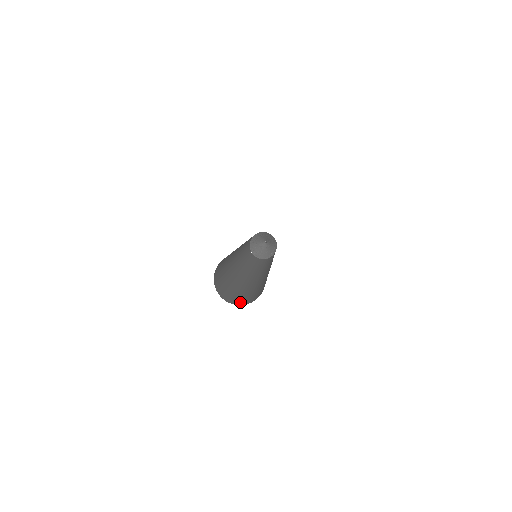
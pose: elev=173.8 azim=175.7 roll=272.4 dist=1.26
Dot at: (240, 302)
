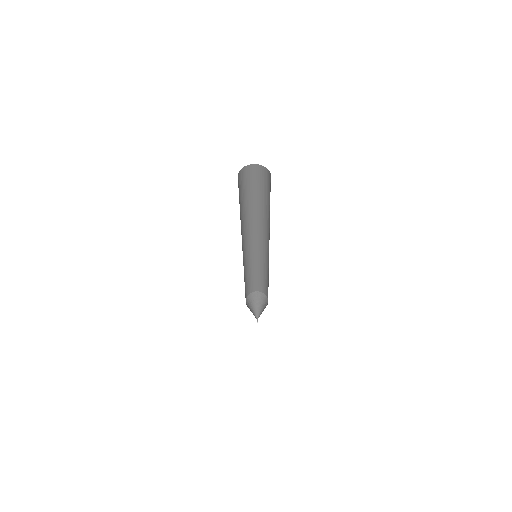
Dot at: occluded
